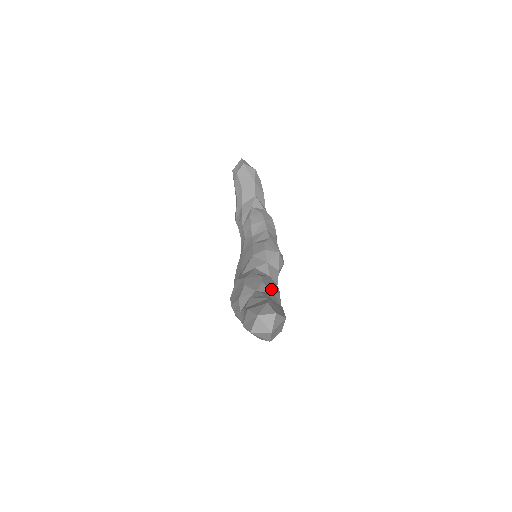
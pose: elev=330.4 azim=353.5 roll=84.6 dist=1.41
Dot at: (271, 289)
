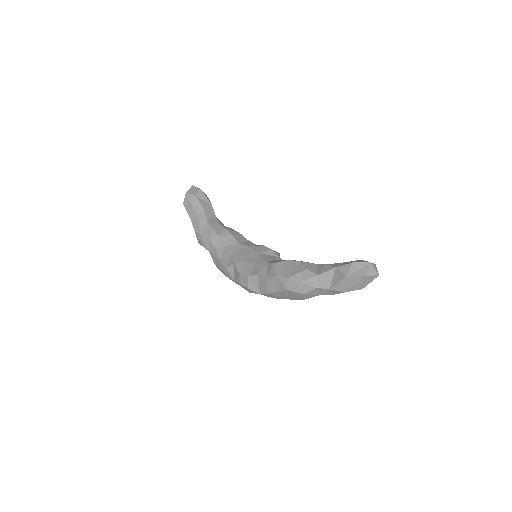
Dot at: occluded
